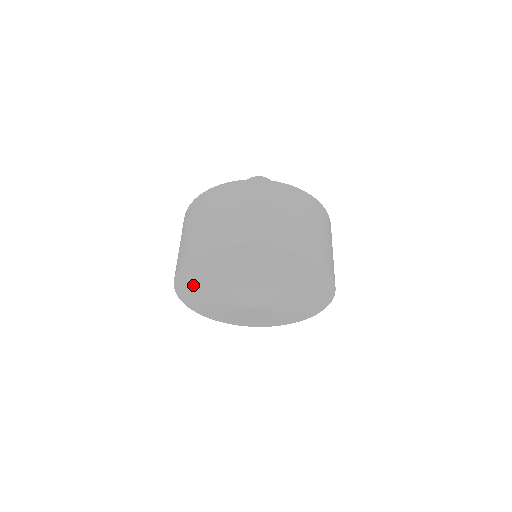
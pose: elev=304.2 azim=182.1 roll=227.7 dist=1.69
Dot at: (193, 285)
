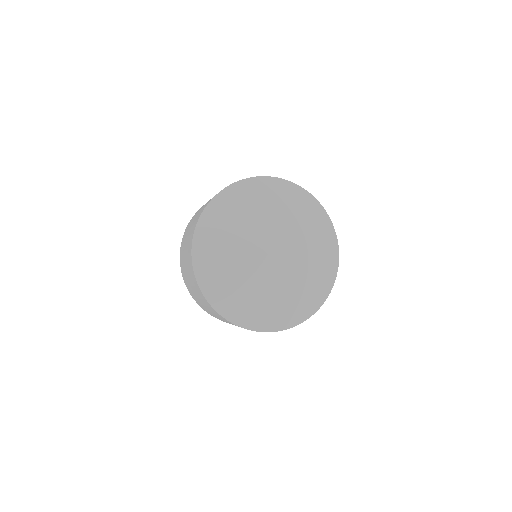
Dot at: (212, 266)
